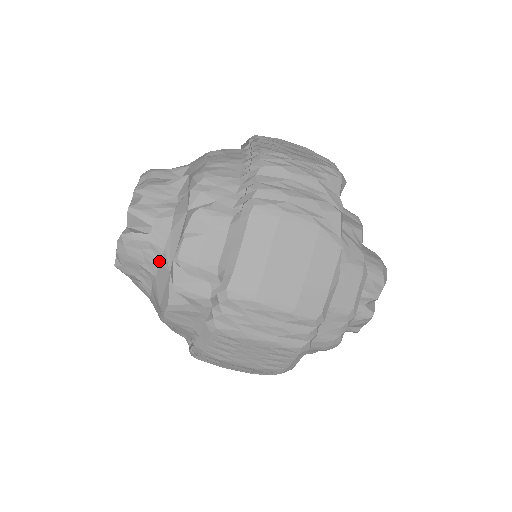
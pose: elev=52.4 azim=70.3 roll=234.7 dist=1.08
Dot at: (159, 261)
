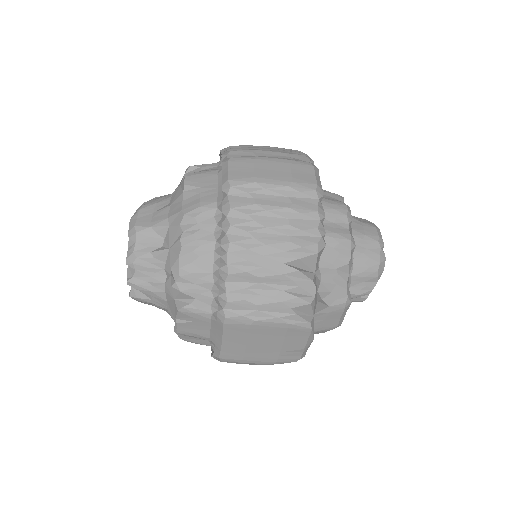
Dot at: (166, 311)
